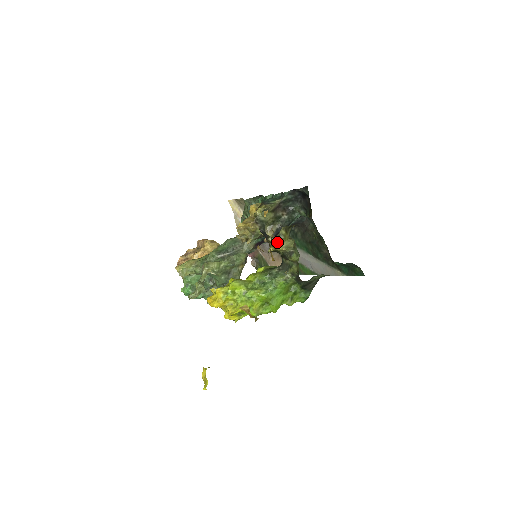
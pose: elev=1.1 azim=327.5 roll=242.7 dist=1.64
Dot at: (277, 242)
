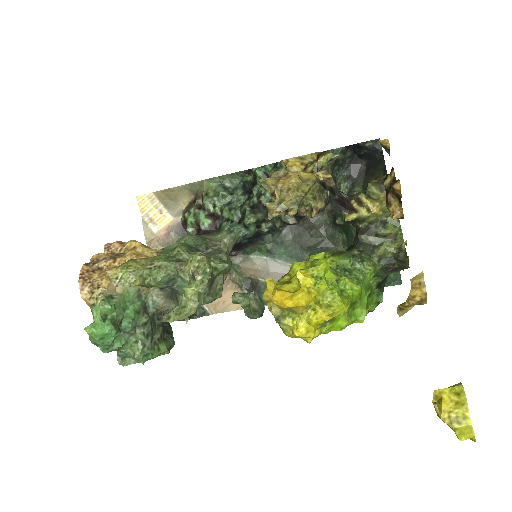
Dot at: (373, 201)
